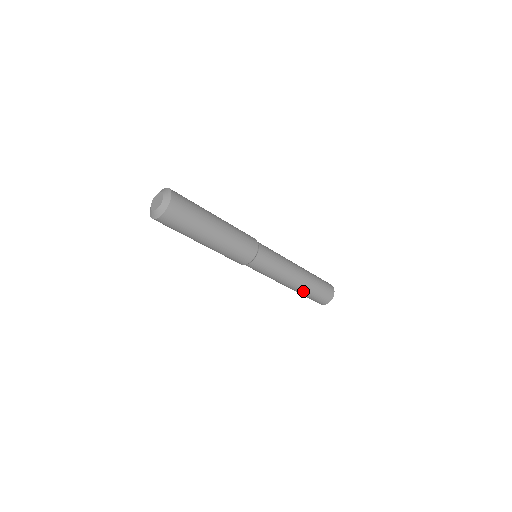
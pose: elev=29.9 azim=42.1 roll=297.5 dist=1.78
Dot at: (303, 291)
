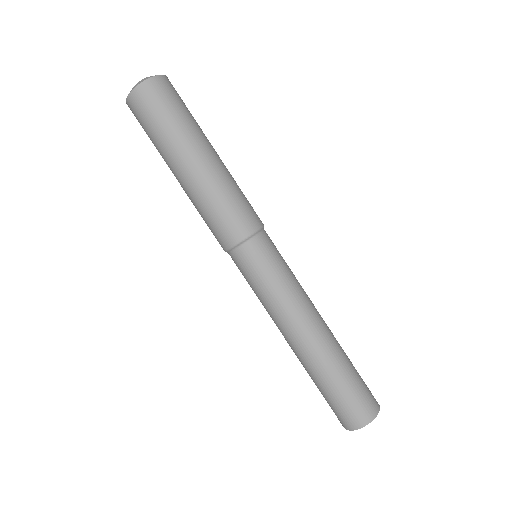
Dot at: (317, 367)
